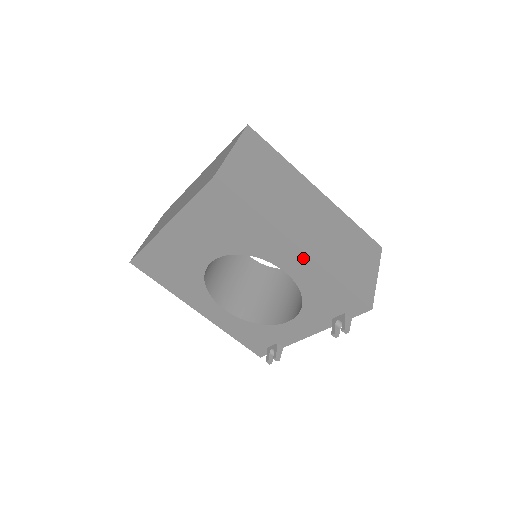
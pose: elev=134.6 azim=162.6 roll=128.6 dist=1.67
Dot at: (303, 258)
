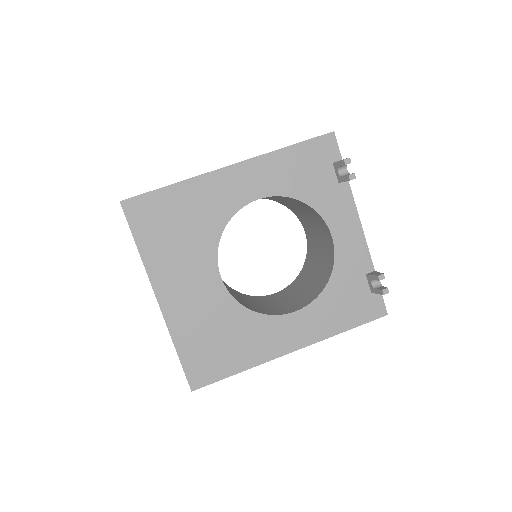
Dot at: (245, 169)
